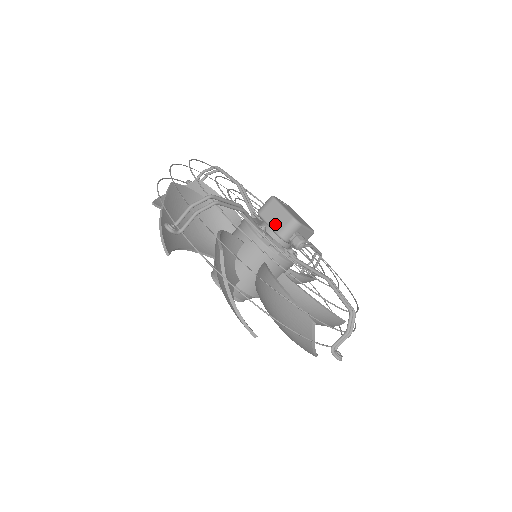
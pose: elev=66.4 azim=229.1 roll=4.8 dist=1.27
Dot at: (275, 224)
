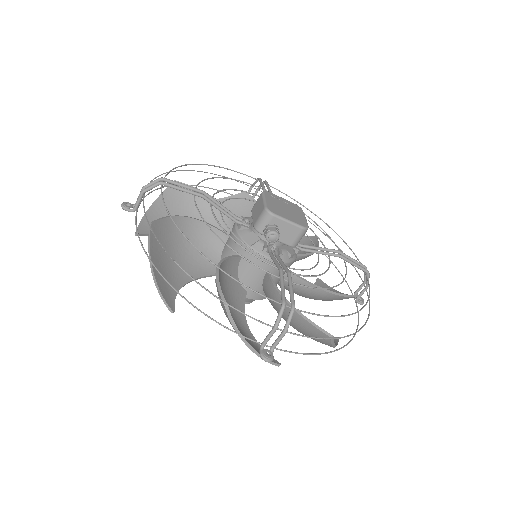
Dot at: (255, 216)
